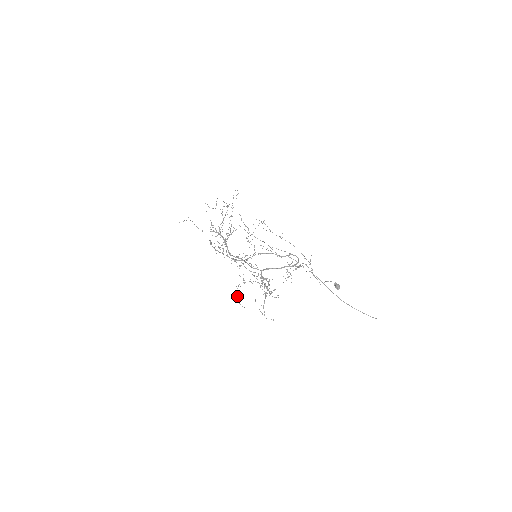
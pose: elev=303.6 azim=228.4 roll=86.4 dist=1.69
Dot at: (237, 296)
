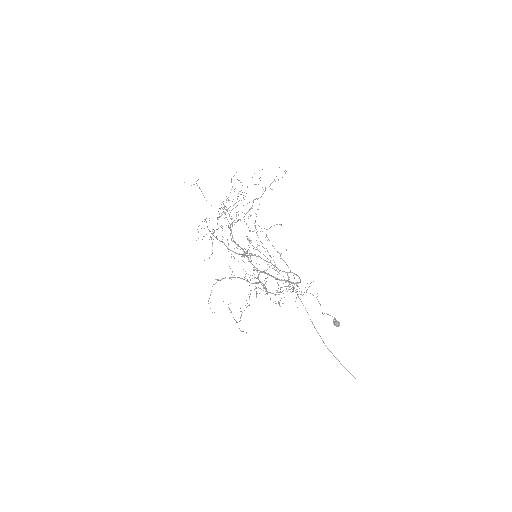
Dot at: occluded
